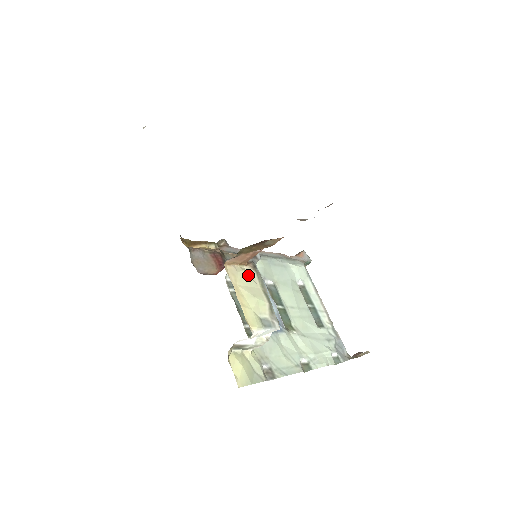
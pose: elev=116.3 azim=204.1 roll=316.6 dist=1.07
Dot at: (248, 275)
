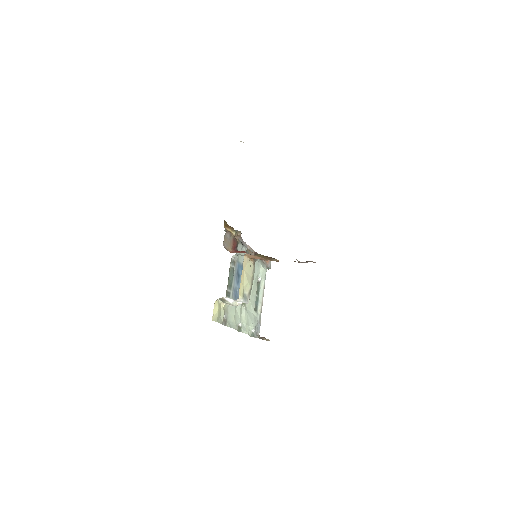
Dot at: (250, 267)
